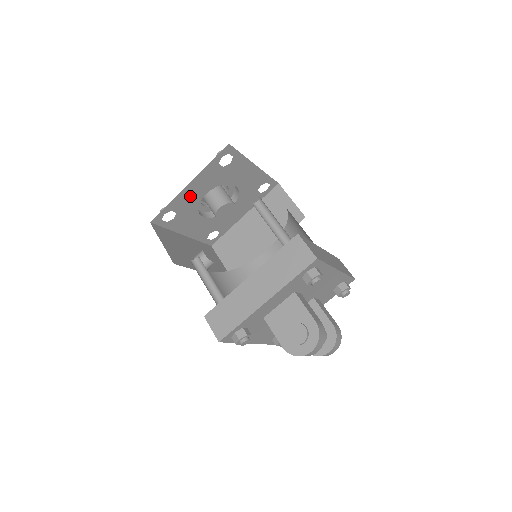
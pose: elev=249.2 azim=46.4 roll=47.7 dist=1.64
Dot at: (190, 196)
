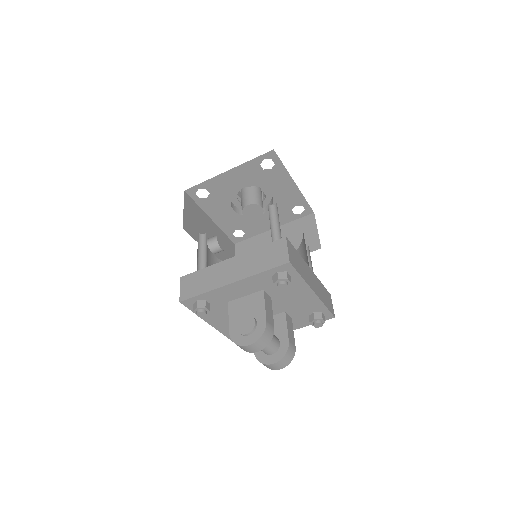
Dot at: (226, 183)
